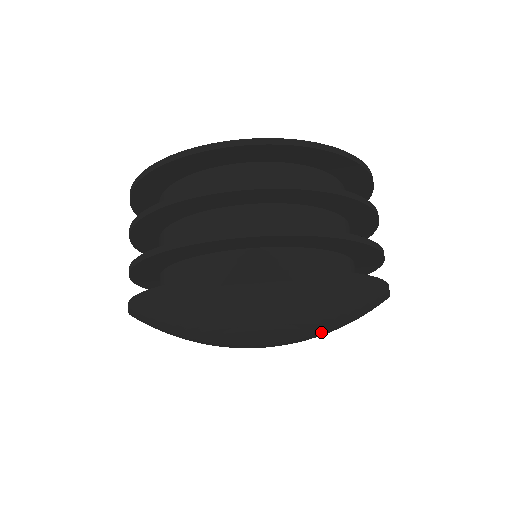
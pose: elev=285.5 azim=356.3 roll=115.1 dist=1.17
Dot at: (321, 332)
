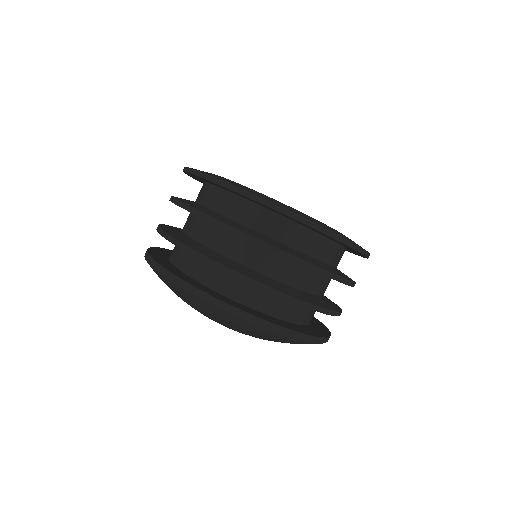
Dot at: occluded
